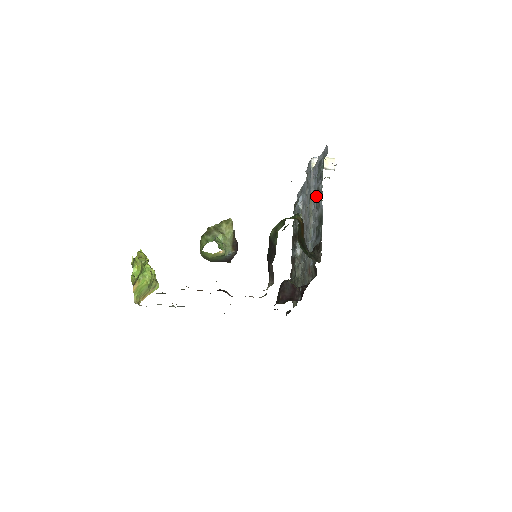
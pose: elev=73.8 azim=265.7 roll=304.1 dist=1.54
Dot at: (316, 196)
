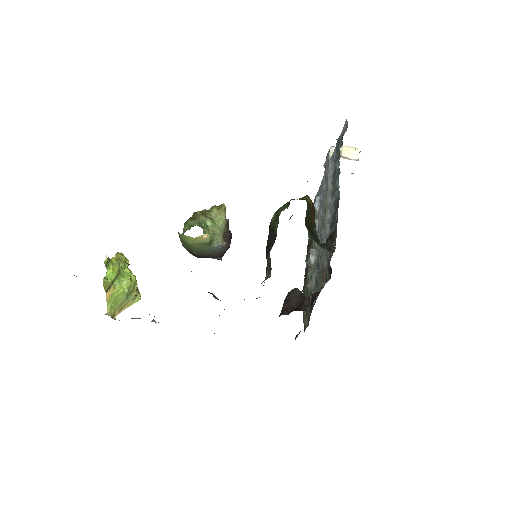
Dot at: occluded
